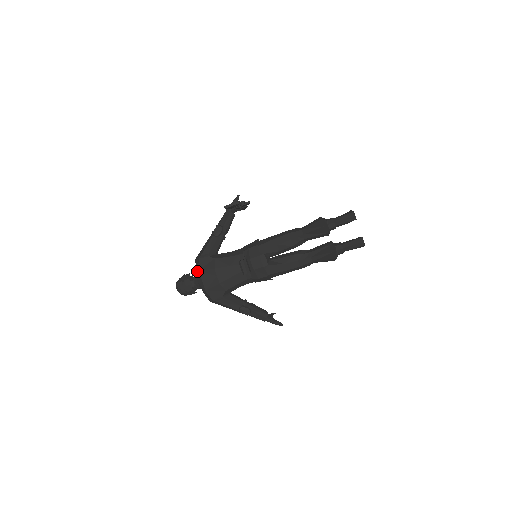
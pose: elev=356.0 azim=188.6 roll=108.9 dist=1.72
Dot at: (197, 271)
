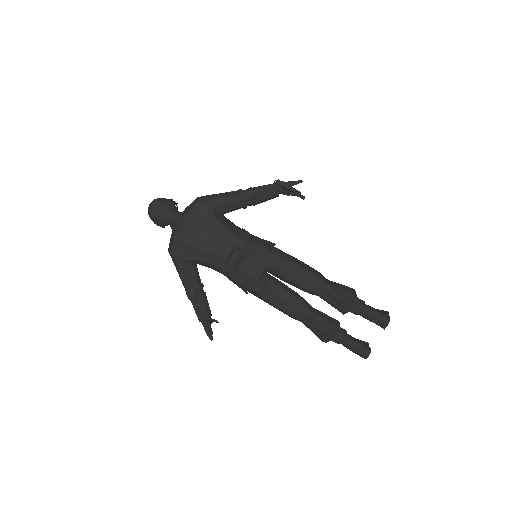
Dot at: (186, 211)
